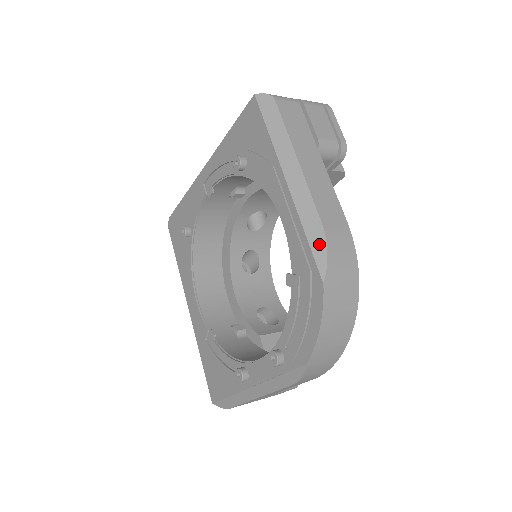
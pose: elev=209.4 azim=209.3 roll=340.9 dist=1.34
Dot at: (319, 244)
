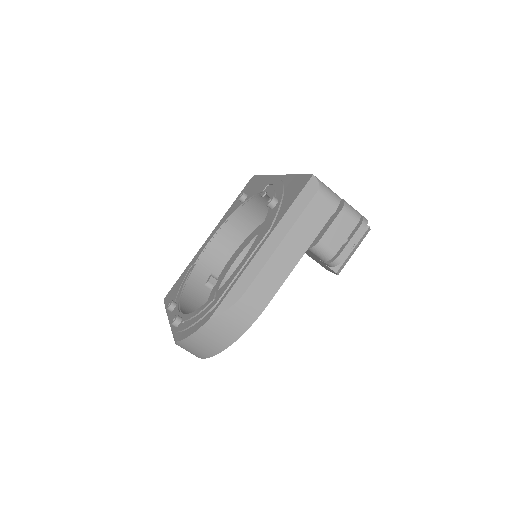
Dot at: (232, 299)
